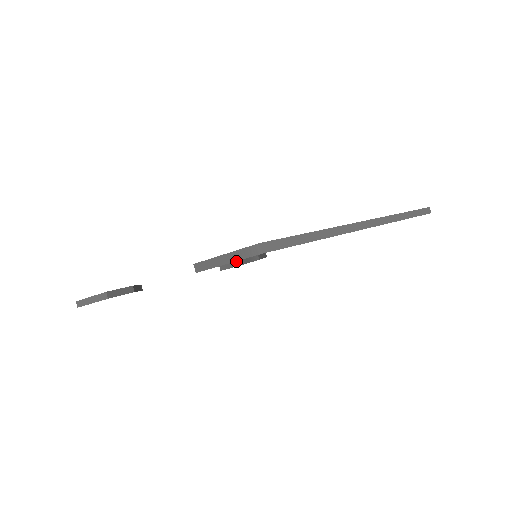
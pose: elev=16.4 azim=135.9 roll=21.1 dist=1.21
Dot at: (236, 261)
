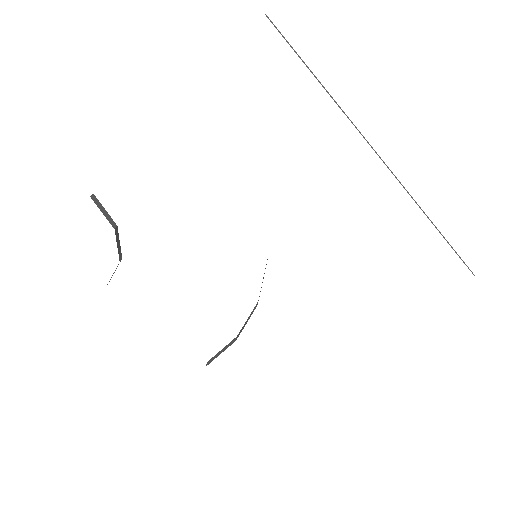
Dot at: (230, 342)
